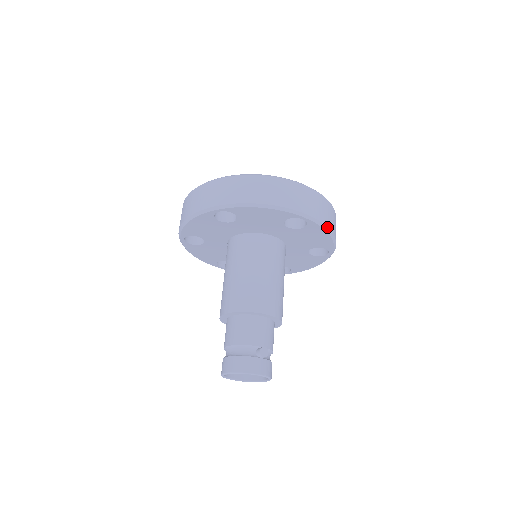
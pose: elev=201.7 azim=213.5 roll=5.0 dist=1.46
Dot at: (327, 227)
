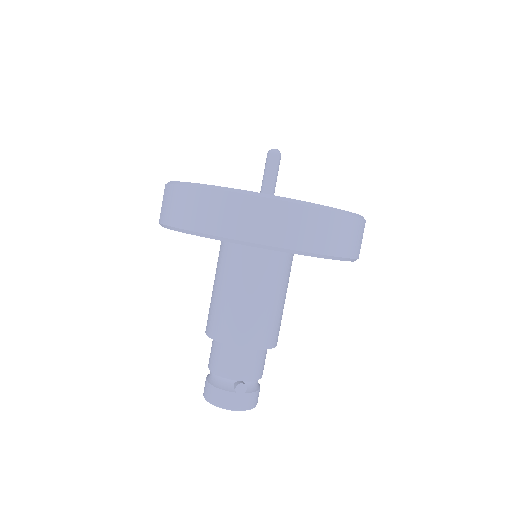
Dot at: (328, 255)
